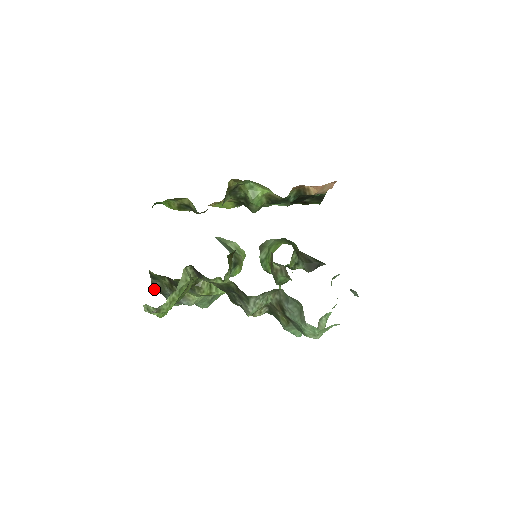
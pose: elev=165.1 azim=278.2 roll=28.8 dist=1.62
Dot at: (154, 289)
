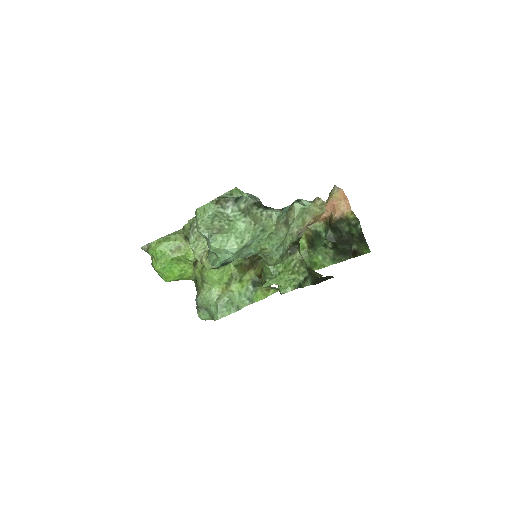
Dot at: occluded
